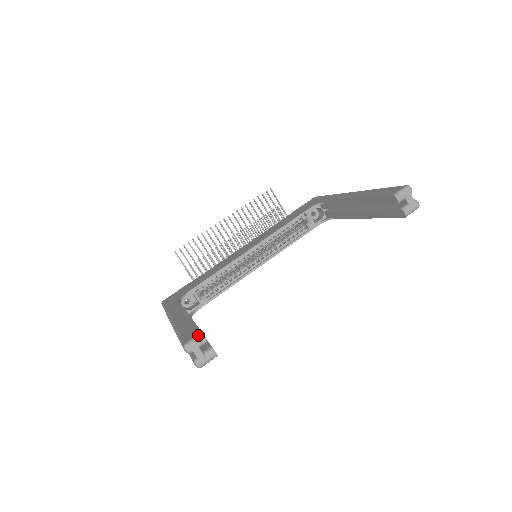
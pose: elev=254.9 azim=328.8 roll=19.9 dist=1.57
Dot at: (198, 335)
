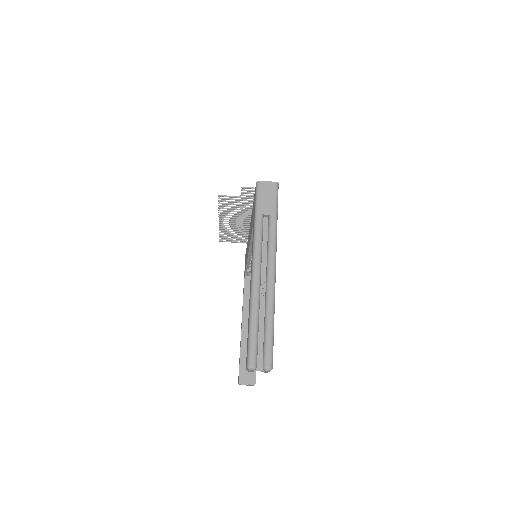
Dot at: occluded
